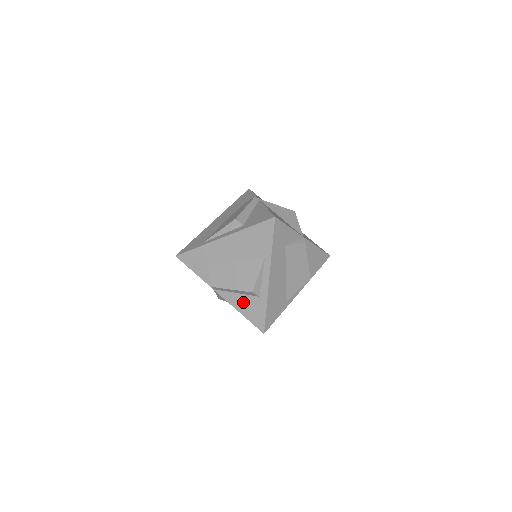
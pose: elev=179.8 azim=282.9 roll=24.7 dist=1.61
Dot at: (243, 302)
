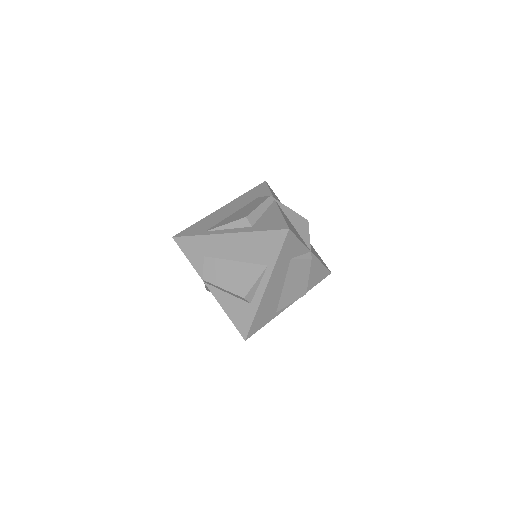
Dot at: (232, 304)
